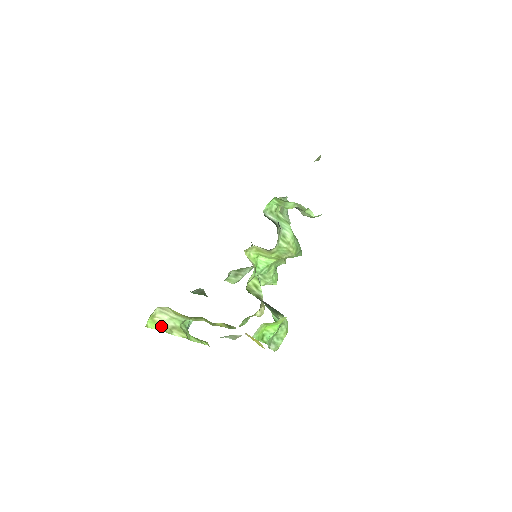
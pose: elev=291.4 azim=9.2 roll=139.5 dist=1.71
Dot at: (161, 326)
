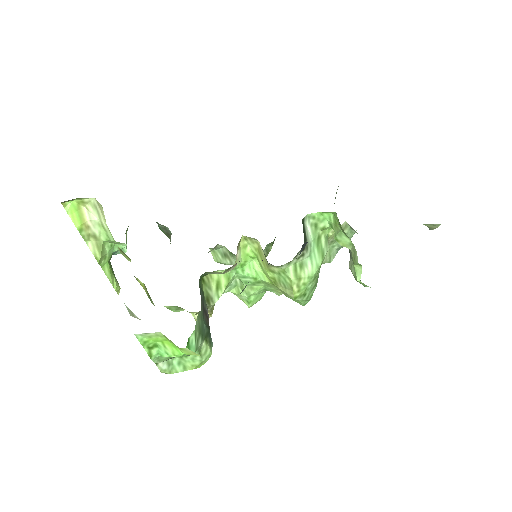
Dot at: (81, 221)
